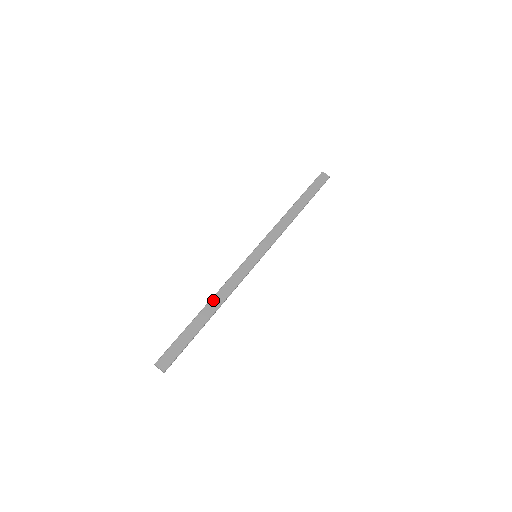
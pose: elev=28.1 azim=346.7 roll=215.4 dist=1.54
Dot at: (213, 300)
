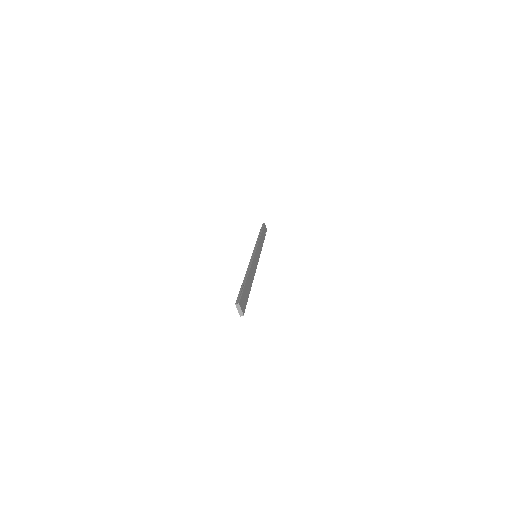
Dot at: (250, 272)
